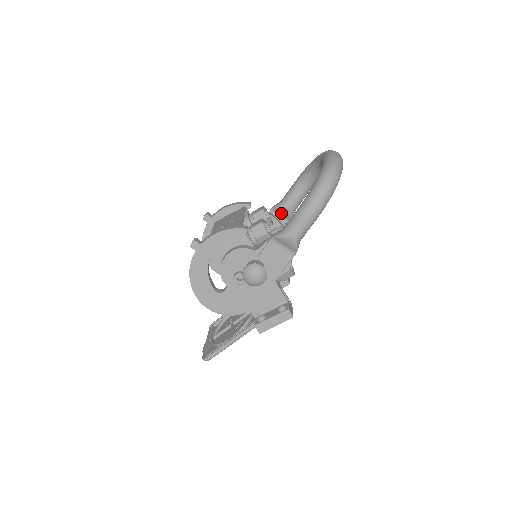
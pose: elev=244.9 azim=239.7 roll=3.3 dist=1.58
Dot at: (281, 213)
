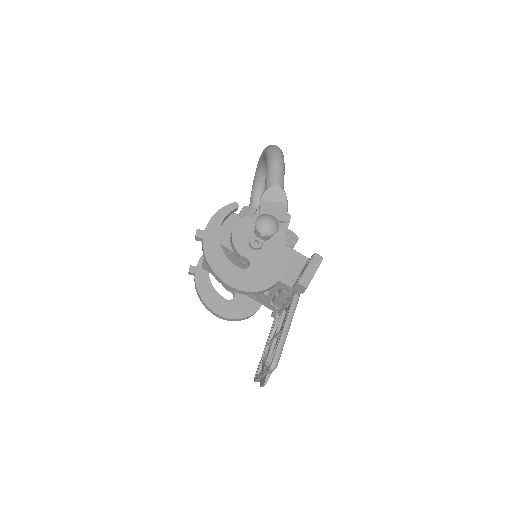
Dot at: occluded
